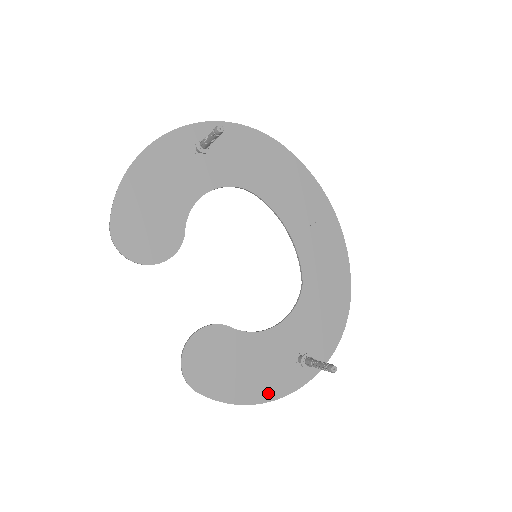
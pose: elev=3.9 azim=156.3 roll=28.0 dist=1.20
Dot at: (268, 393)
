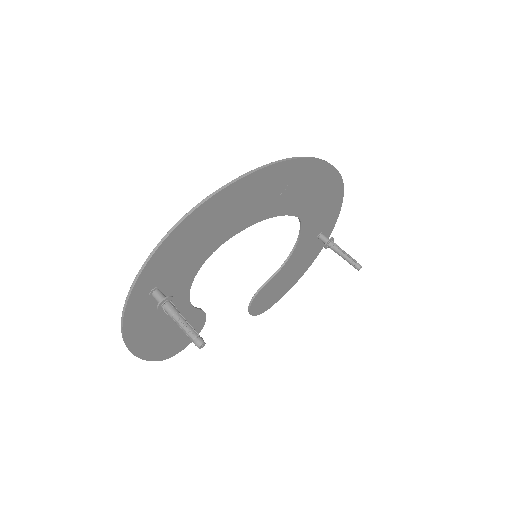
Dot at: (309, 264)
